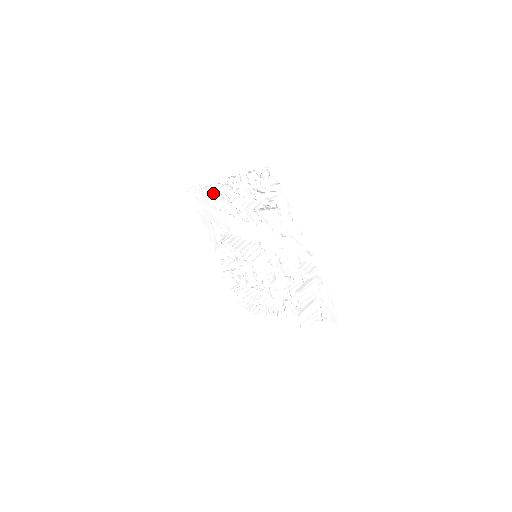
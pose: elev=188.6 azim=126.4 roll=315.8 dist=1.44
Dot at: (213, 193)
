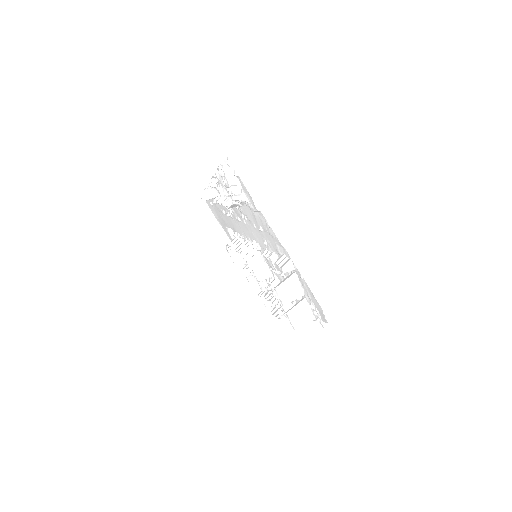
Dot at: (206, 197)
